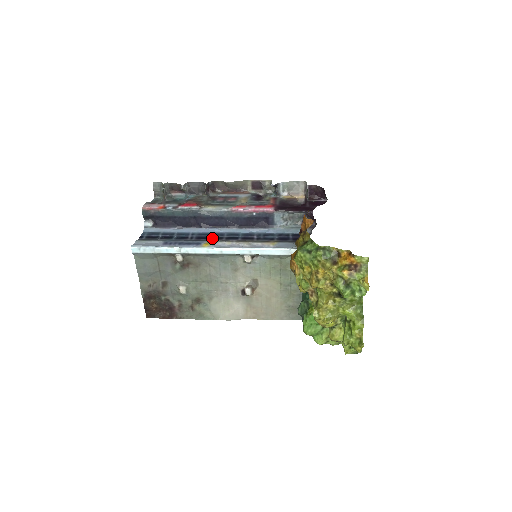
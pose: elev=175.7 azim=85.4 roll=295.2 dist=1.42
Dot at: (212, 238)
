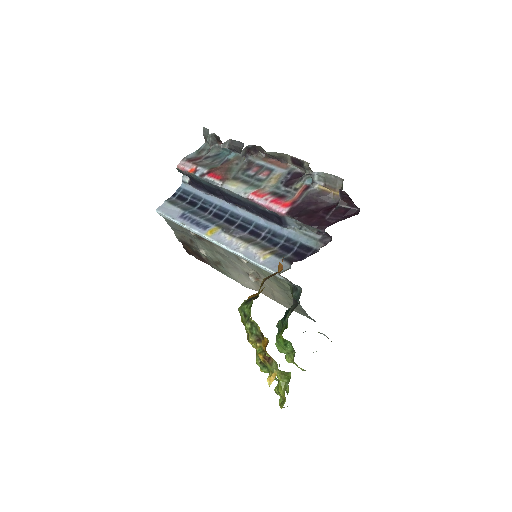
Dot at: (225, 220)
